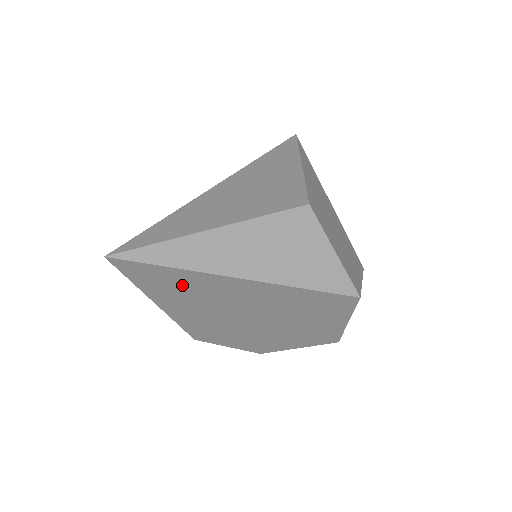
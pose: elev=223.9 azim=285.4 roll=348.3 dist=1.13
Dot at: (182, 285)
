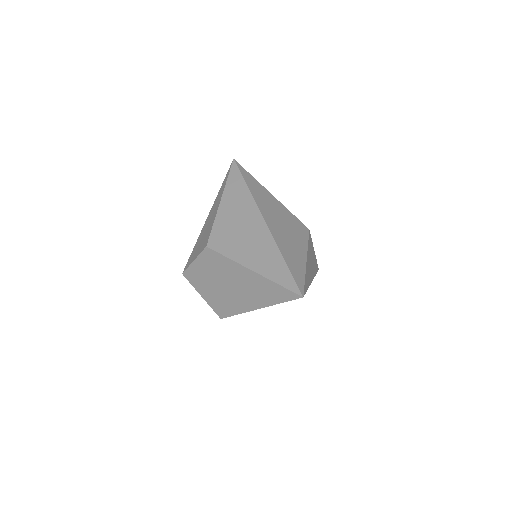
Dot at: occluded
